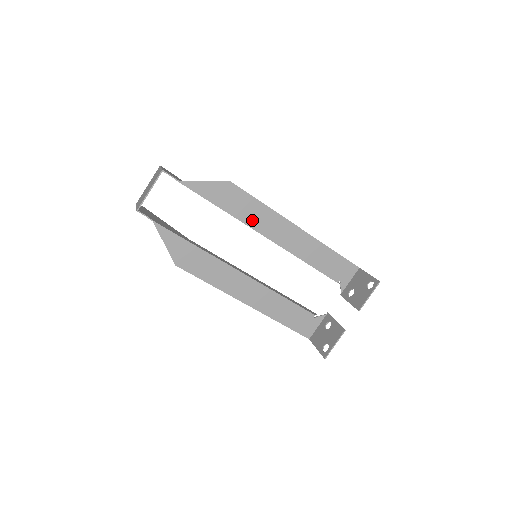
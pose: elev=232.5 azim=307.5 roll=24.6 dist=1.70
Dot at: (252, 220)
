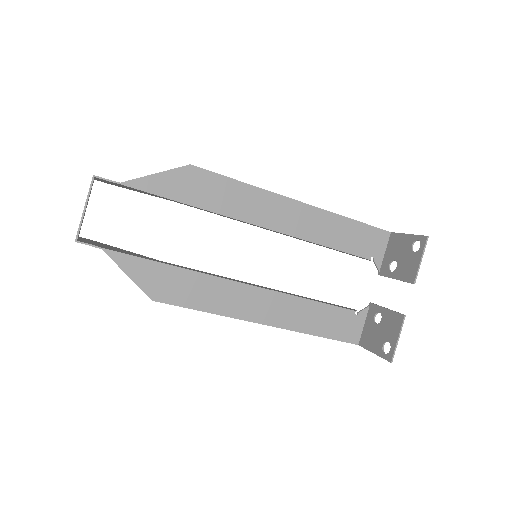
Dot at: (236, 209)
